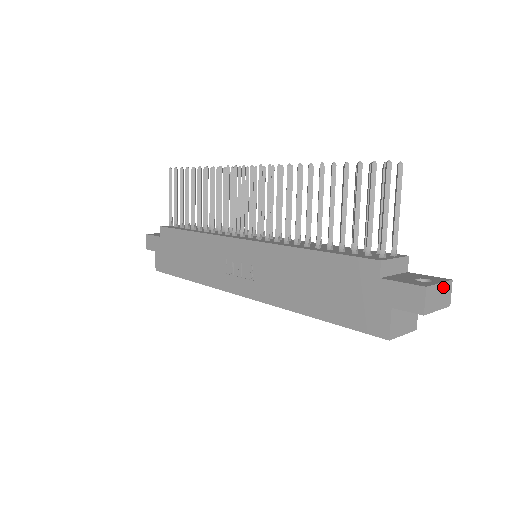
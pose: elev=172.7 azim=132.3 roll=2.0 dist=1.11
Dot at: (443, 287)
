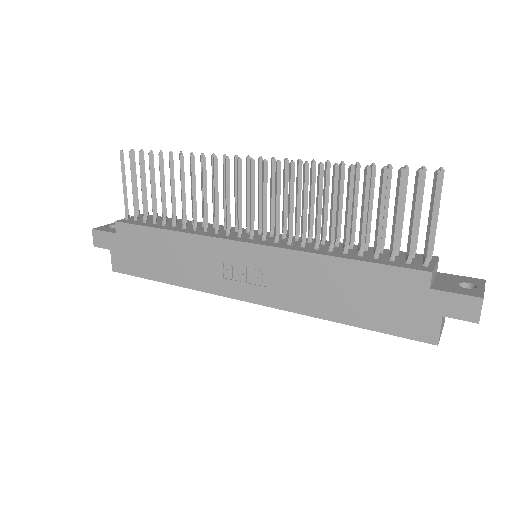
Dot at: occluded
